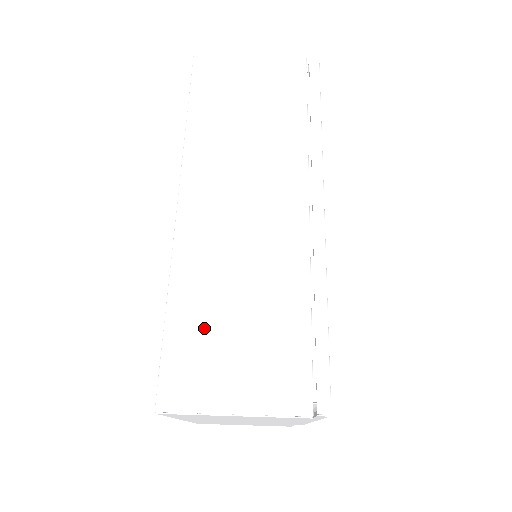
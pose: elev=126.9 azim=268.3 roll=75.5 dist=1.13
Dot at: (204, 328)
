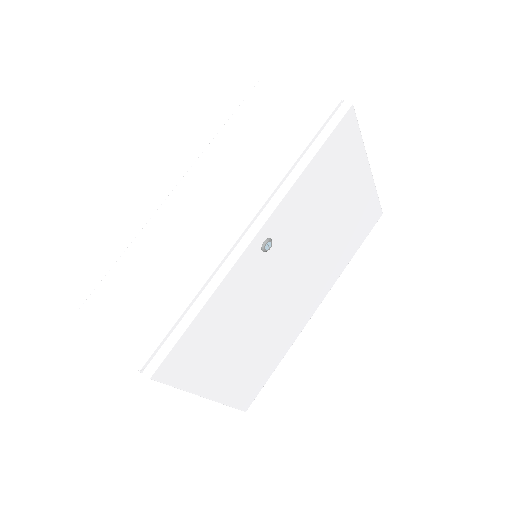
Dot at: (130, 277)
